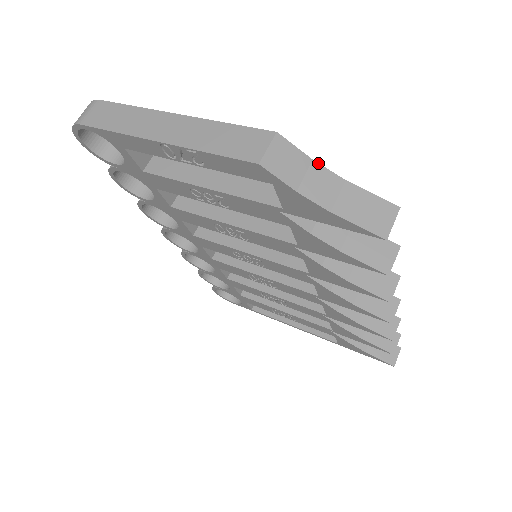
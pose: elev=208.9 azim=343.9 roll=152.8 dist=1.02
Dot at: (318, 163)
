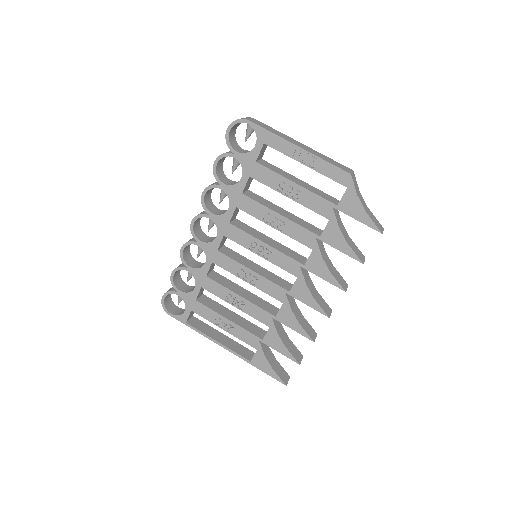
Dot at: occluded
